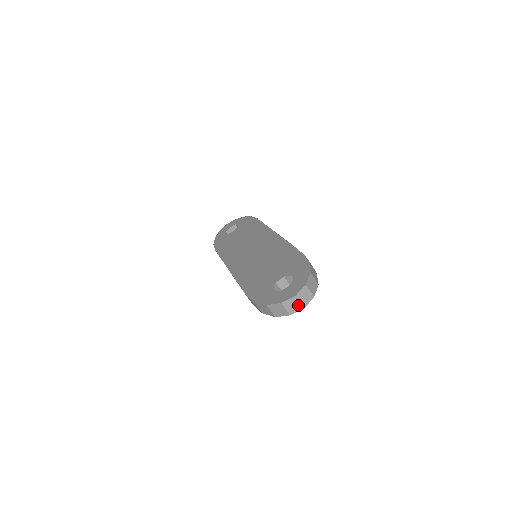
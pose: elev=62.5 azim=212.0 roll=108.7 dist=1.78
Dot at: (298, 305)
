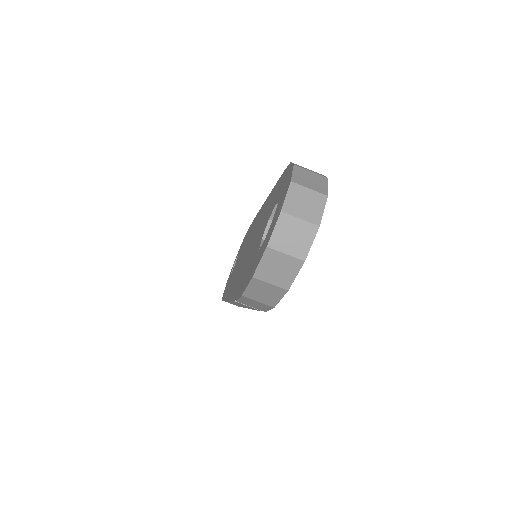
Dot at: (302, 228)
